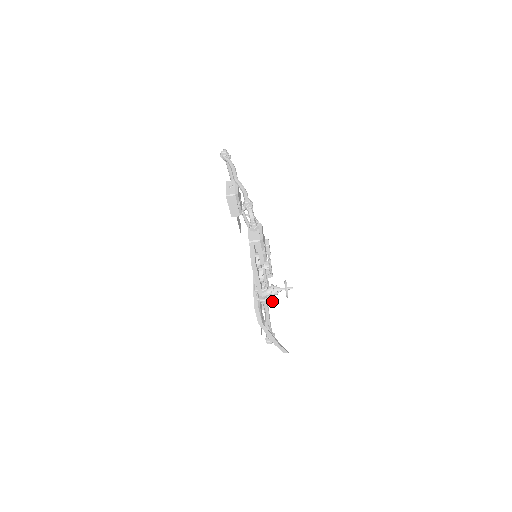
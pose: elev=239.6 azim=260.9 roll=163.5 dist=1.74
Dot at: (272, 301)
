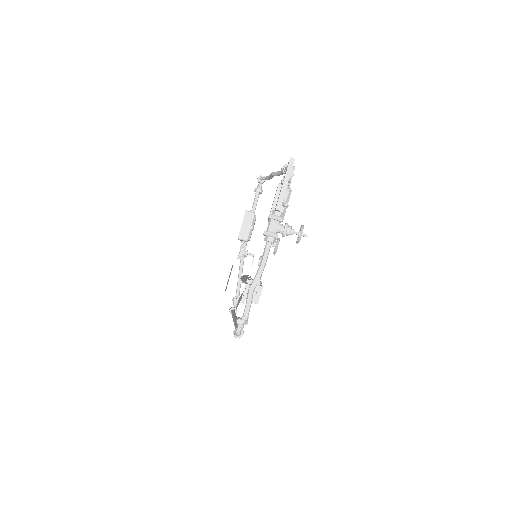
Dot at: (256, 299)
